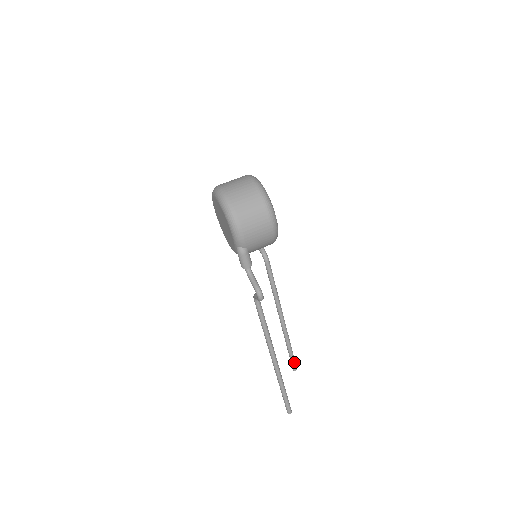
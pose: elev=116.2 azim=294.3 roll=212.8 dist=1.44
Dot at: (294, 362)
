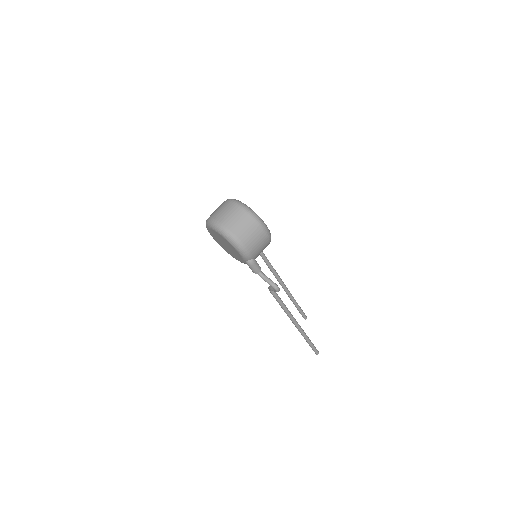
Dot at: (303, 314)
